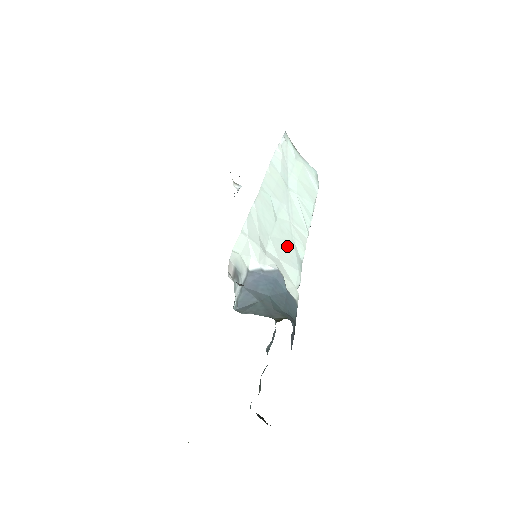
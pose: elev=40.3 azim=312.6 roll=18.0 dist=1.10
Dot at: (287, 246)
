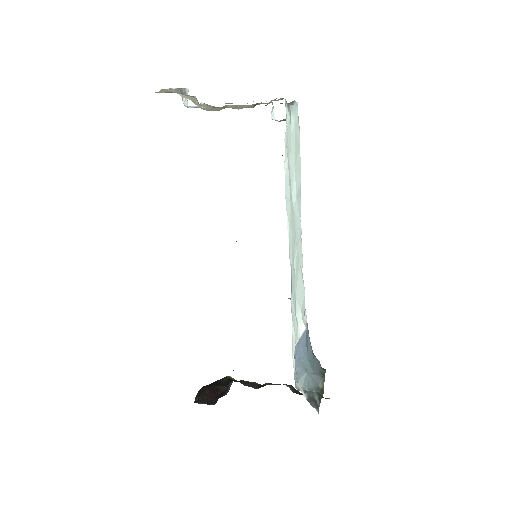
Dot at: (299, 281)
